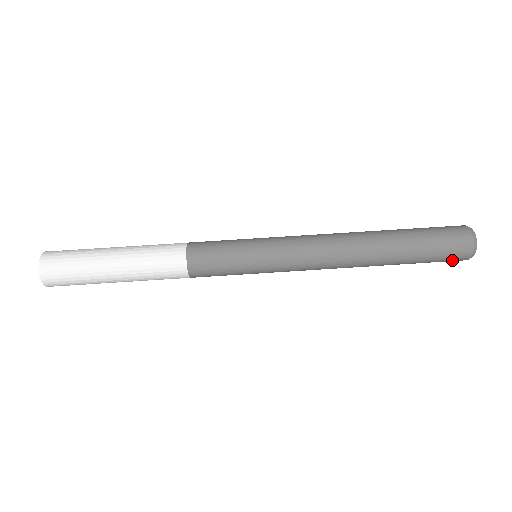
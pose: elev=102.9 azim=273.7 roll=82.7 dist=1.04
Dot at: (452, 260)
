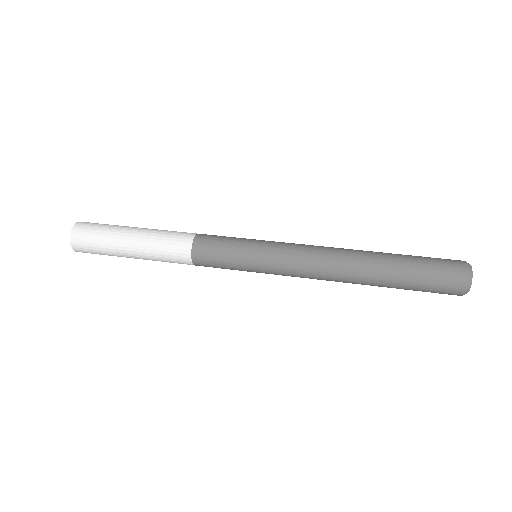
Dot at: (450, 279)
